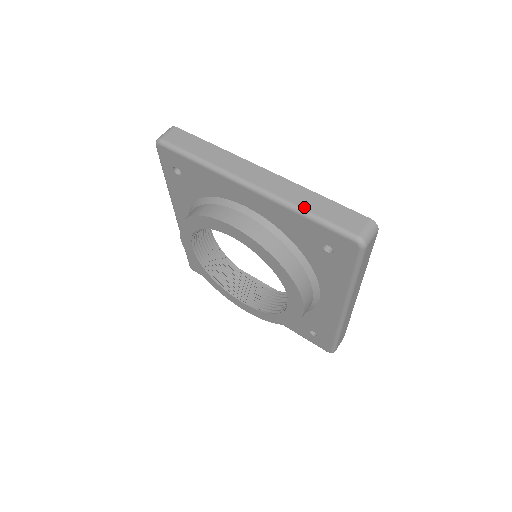
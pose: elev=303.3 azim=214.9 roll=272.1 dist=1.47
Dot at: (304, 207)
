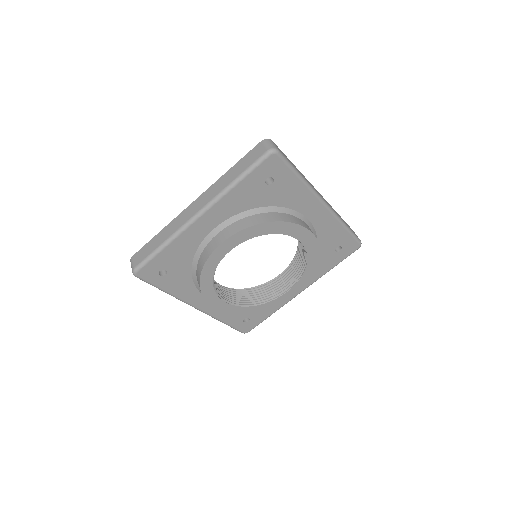
Dot at: (232, 181)
